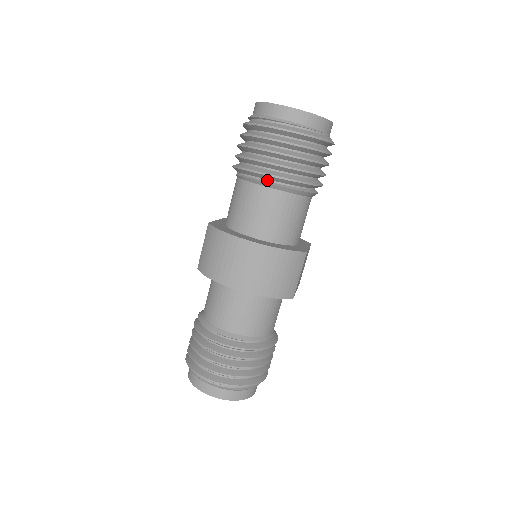
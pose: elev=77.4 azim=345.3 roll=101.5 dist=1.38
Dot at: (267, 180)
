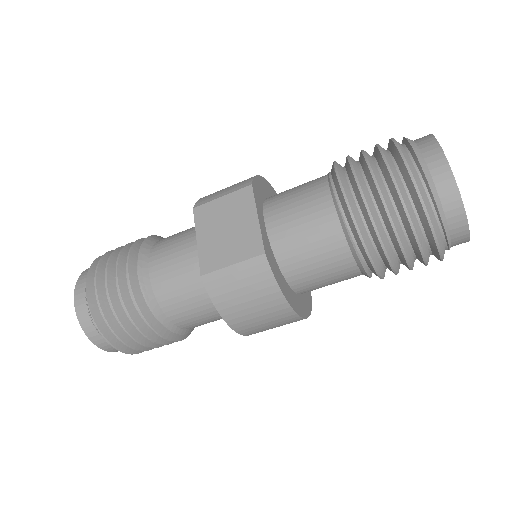
Dot at: (369, 268)
